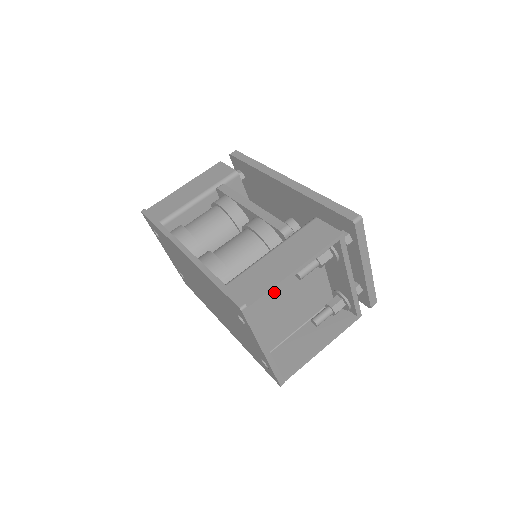
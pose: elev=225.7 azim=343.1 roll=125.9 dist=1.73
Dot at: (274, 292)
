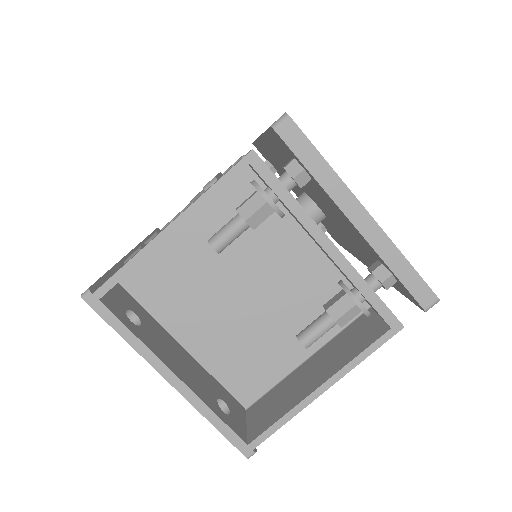
Dot at: (216, 288)
